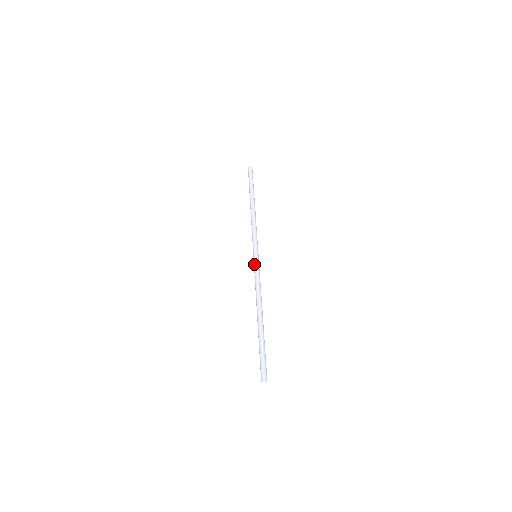
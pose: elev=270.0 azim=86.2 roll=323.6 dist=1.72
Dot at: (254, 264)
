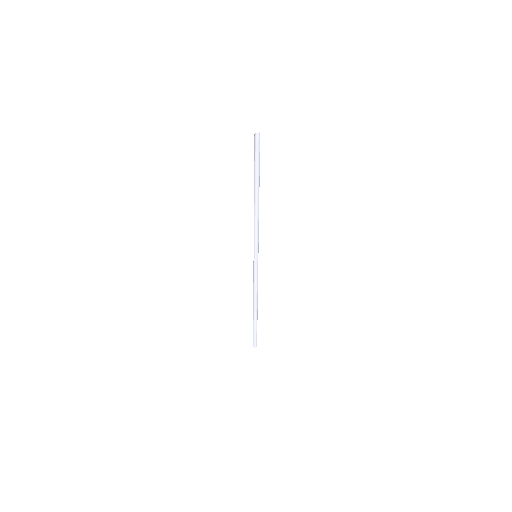
Dot at: (254, 246)
